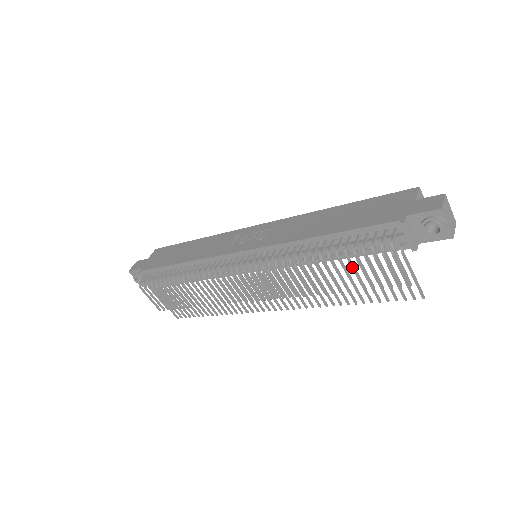
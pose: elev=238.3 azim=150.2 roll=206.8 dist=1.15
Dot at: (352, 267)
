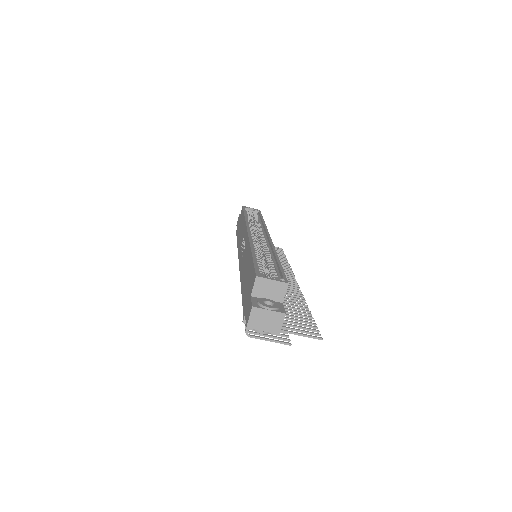
Dot at: occluded
